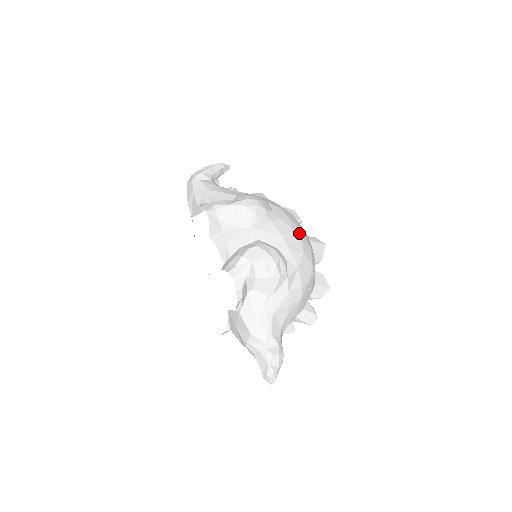
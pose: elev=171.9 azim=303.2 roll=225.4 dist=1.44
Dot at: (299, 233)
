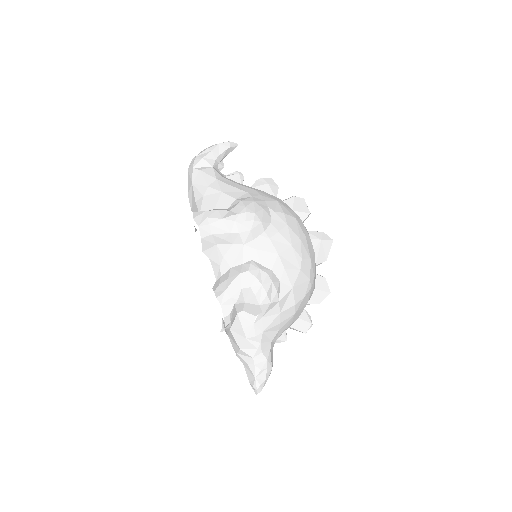
Dot at: (298, 246)
